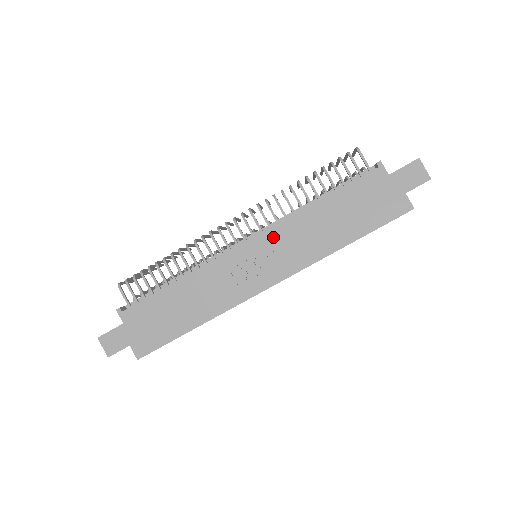
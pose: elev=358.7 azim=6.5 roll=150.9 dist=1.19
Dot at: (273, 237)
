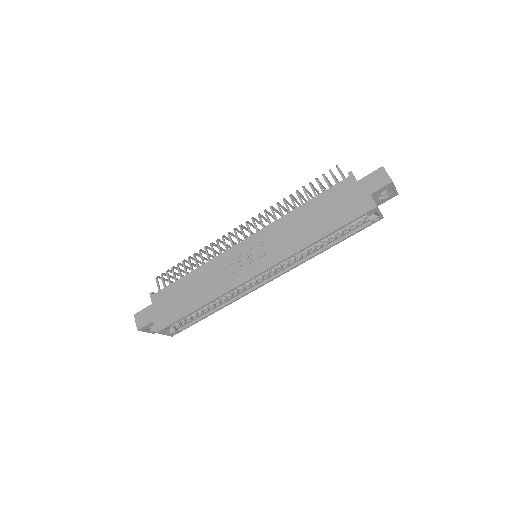
Dot at: (264, 235)
